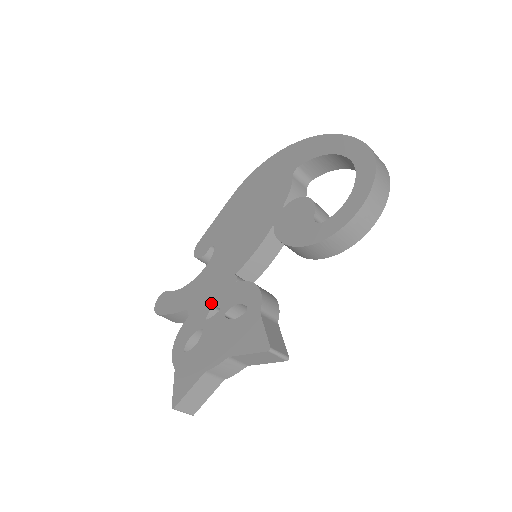
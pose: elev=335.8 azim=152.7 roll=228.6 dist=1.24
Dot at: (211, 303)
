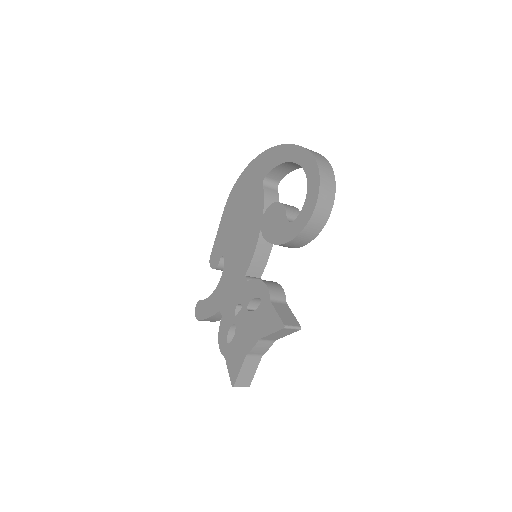
Dot at: (235, 302)
